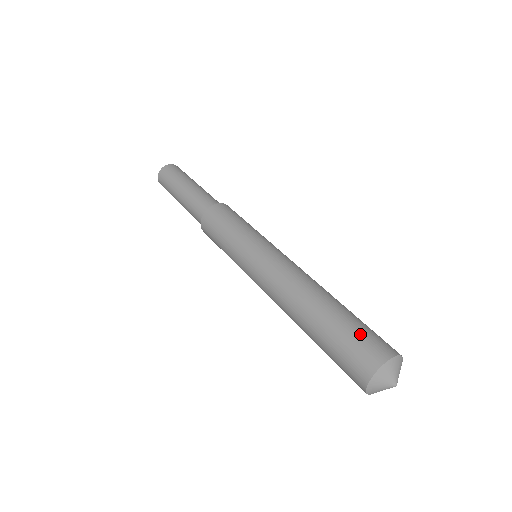
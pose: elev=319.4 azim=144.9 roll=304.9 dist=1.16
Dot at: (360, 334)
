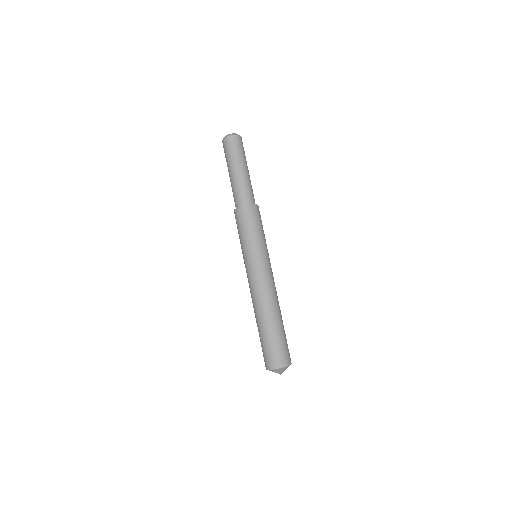
Dot at: (279, 347)
